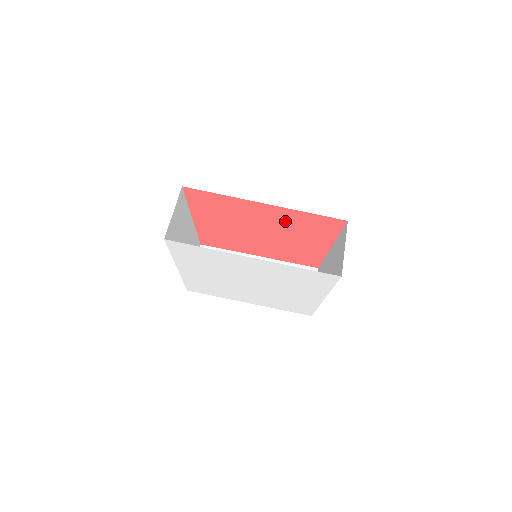
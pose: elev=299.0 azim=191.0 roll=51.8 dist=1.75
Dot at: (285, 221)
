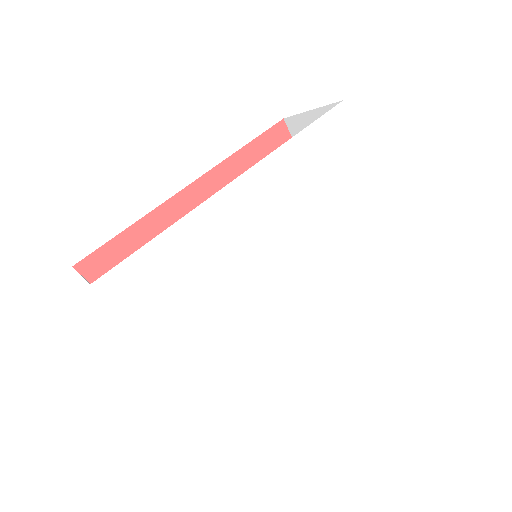
Dot at: occluded
